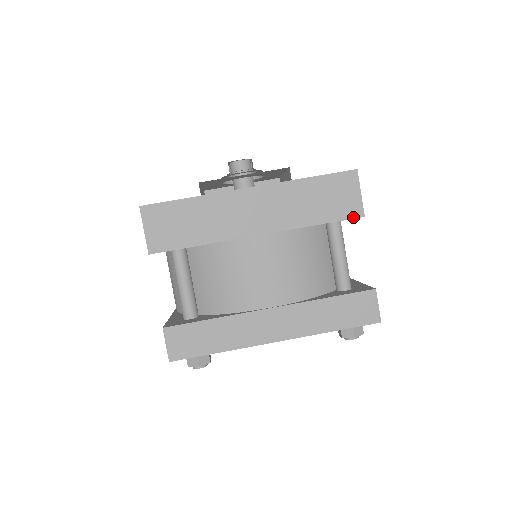
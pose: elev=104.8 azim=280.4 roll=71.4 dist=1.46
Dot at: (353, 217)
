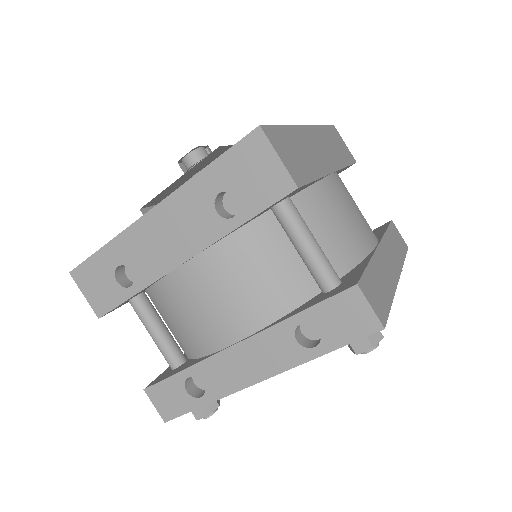
Dot at: (354, 162)
